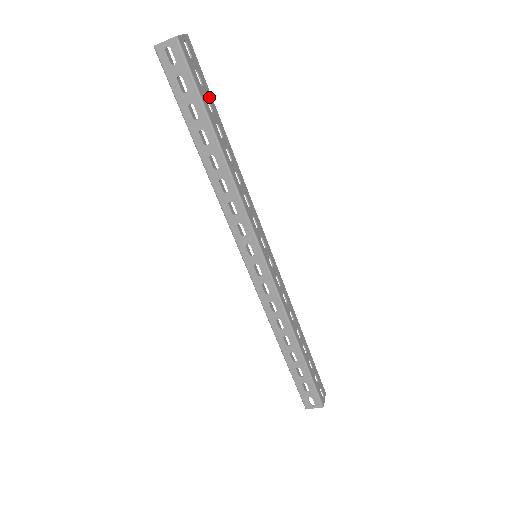
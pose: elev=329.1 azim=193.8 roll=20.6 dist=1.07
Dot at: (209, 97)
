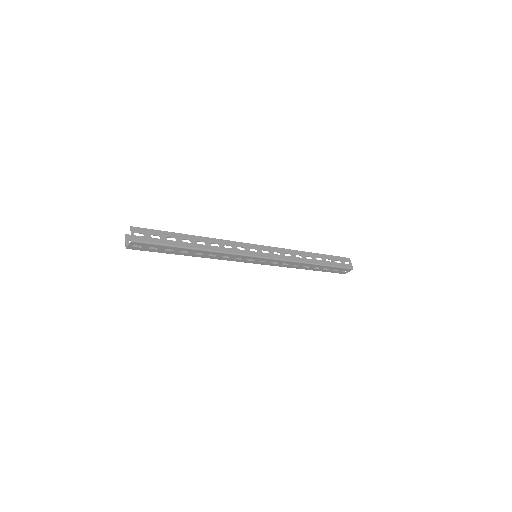
Dot at: (167, 235)
